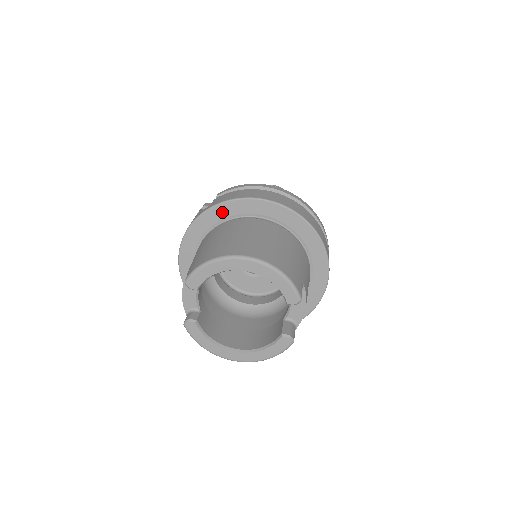
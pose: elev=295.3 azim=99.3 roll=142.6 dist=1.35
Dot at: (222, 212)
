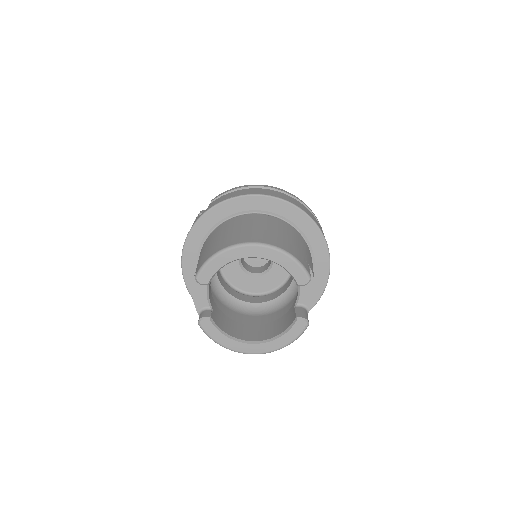
Dot at: (220, 213)
